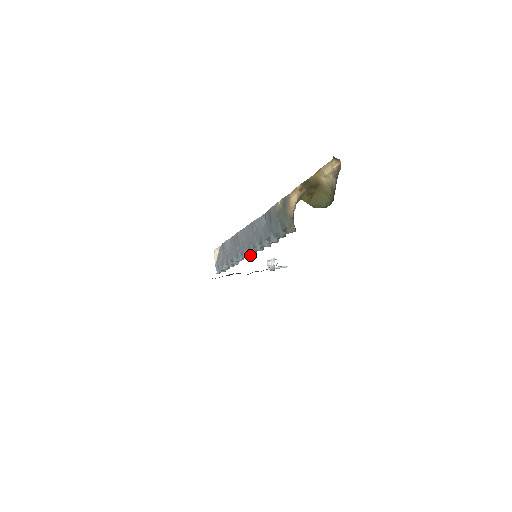
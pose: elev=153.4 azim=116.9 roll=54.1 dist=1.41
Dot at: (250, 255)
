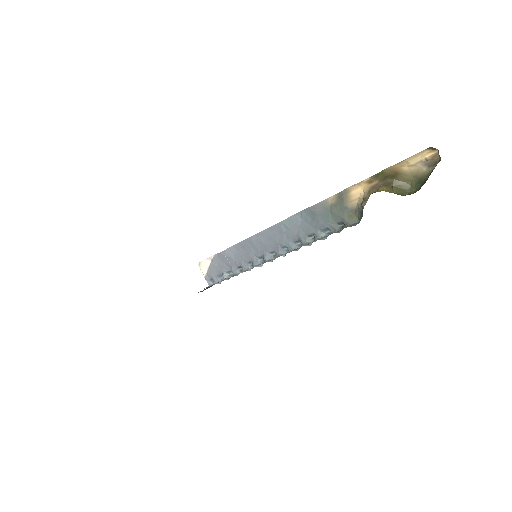
Dot at: (284, 255)
